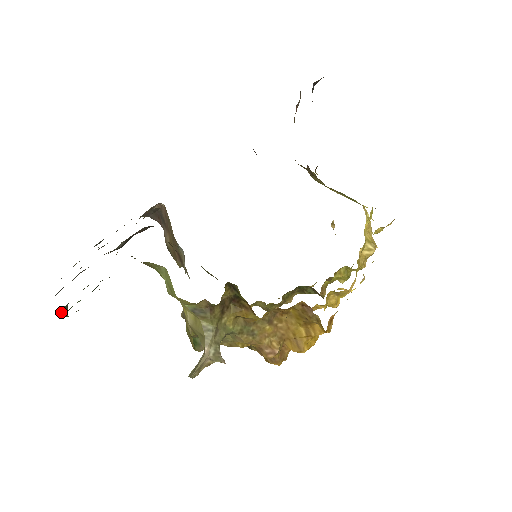
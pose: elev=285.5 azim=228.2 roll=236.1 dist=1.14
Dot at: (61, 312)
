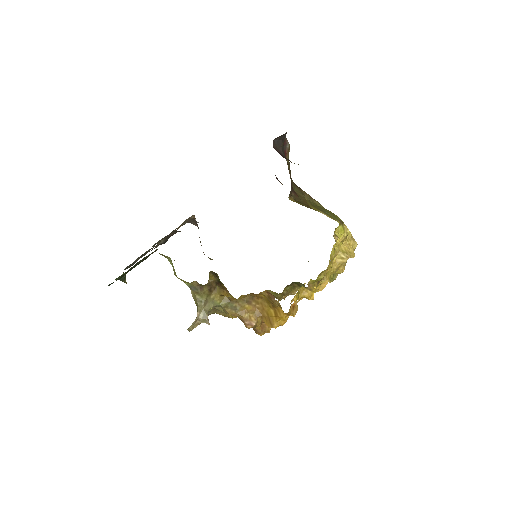
Dot at: (121, 280)
